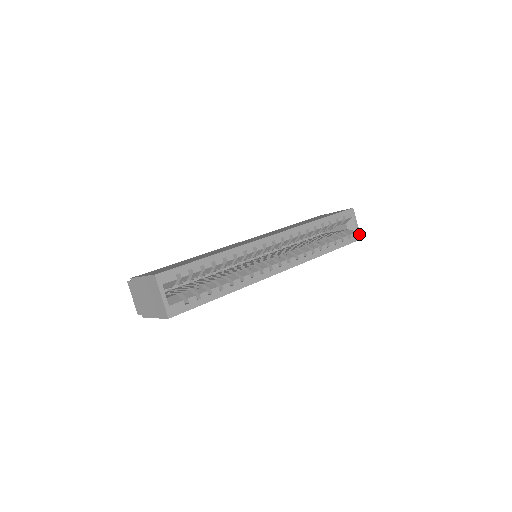
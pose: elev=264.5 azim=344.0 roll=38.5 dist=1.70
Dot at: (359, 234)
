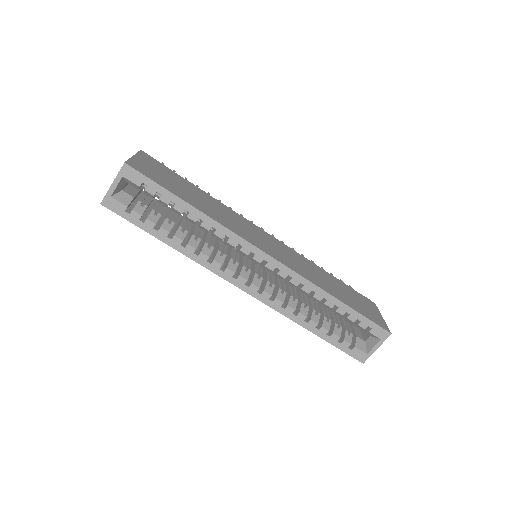
Dot at: (367, 358)
